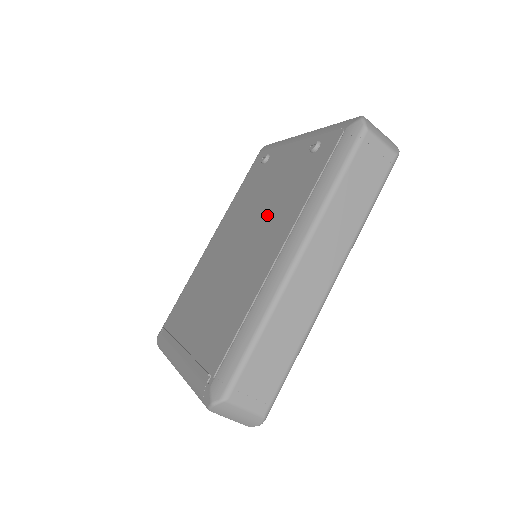
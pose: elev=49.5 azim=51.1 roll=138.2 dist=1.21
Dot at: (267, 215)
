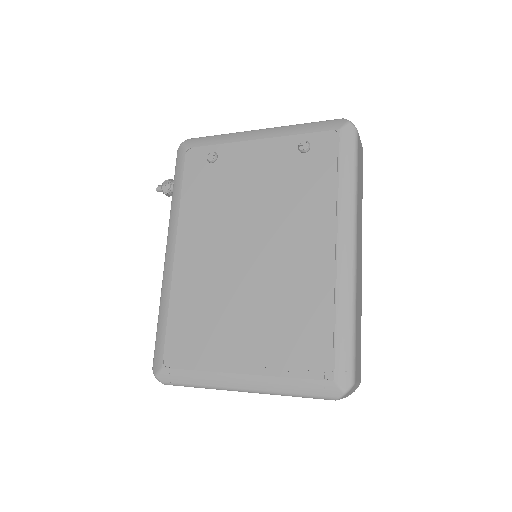
Dot at: (278, 216)
